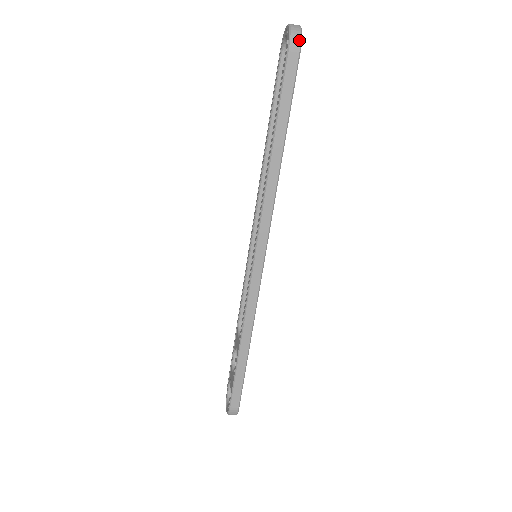
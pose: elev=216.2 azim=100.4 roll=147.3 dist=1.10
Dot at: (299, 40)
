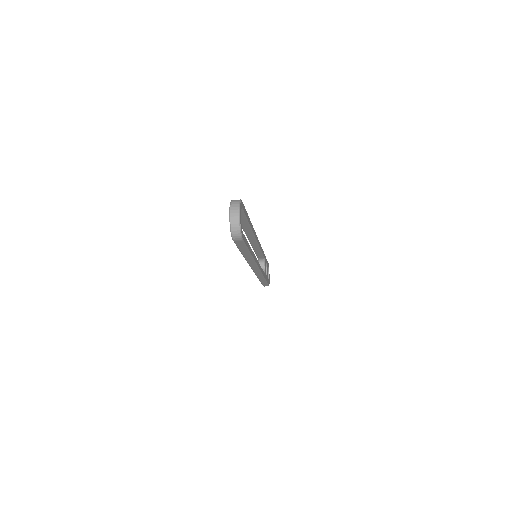
Dot at: (239, 237)
